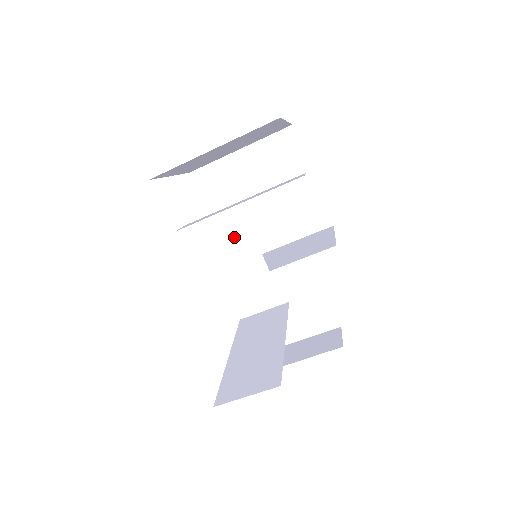
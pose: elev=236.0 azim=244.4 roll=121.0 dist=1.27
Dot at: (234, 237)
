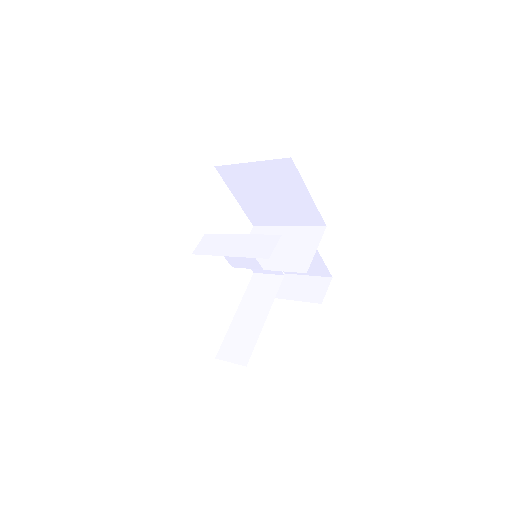
Dot at: occluded
